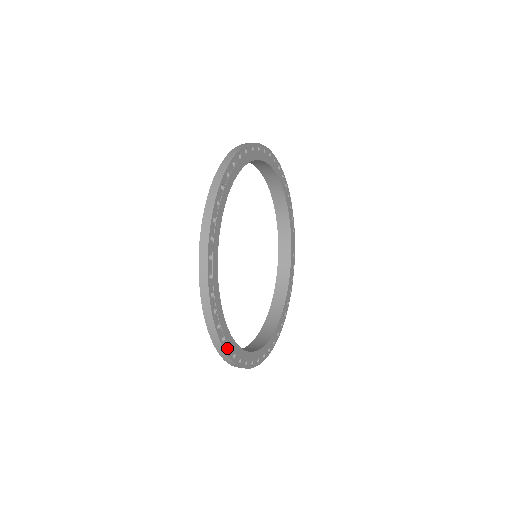
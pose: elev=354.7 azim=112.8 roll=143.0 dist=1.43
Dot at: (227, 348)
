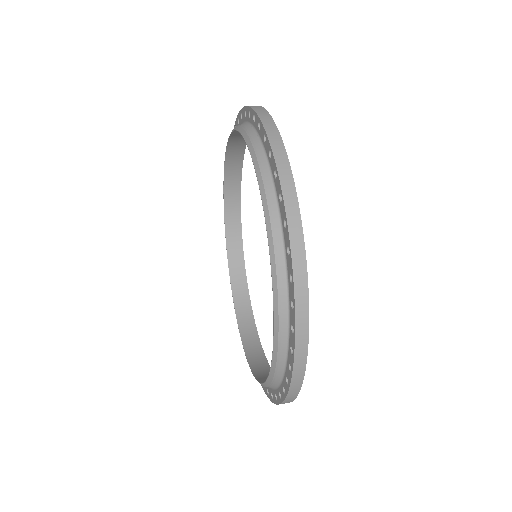
Dot at: occluded
